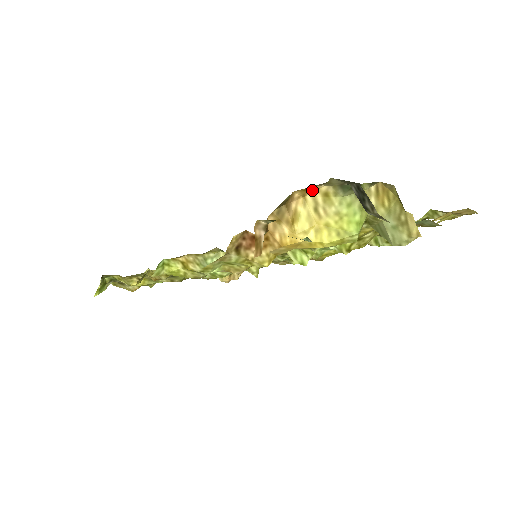
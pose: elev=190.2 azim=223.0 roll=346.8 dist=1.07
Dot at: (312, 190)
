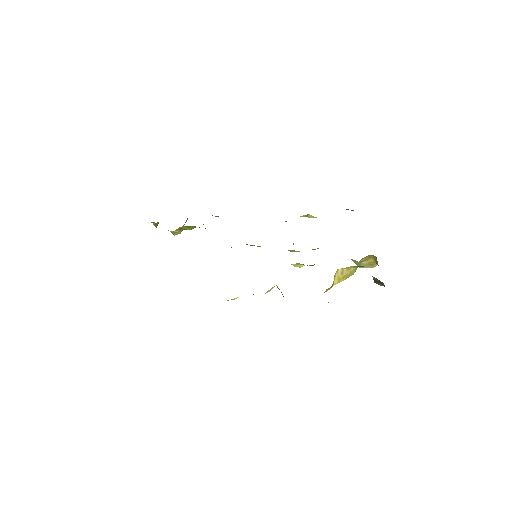
Dot at: (345, 268)
